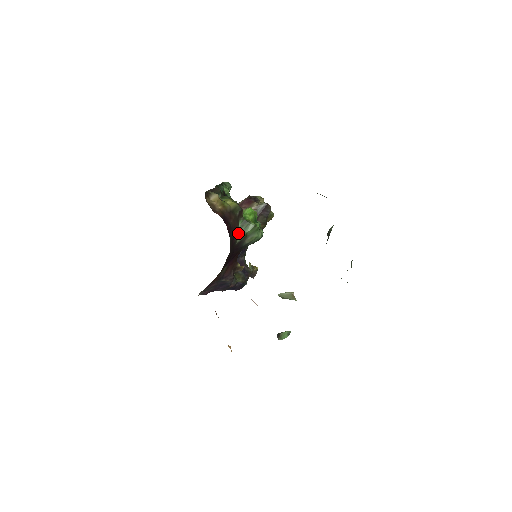
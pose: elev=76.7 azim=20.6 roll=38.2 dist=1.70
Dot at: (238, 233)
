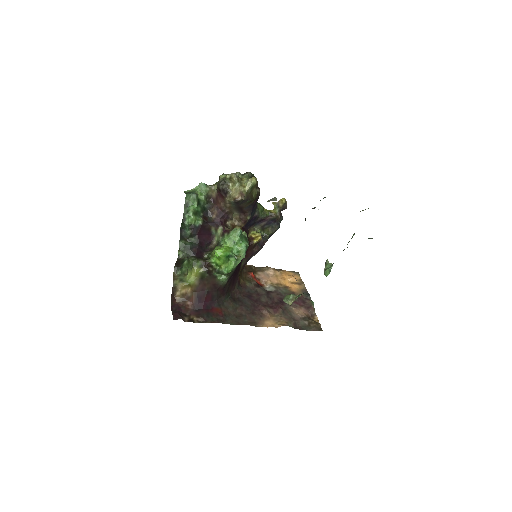
Dot at: (220, 281)
